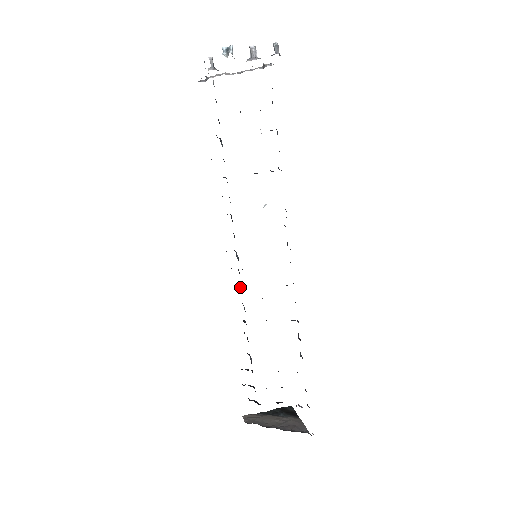
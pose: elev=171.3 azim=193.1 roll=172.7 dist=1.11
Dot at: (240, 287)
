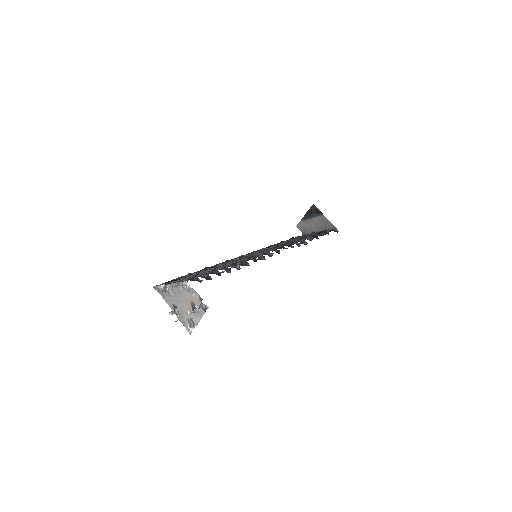
Dot at: occluded
